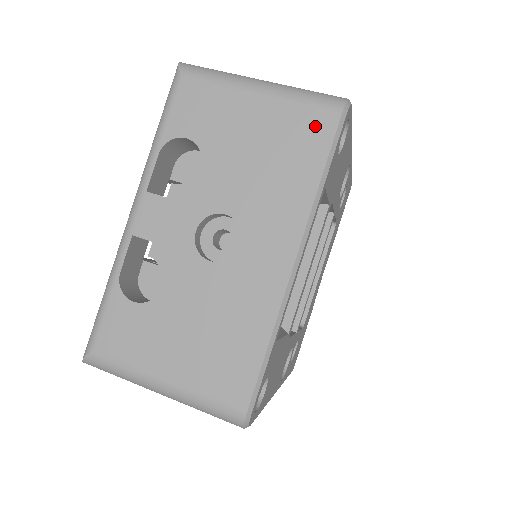
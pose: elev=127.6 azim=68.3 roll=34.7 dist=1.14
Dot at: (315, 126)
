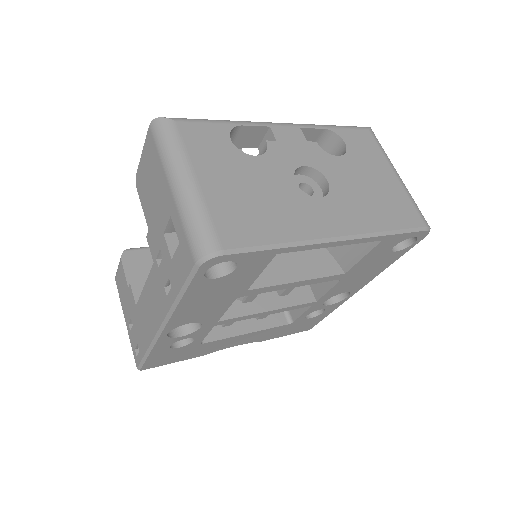
Dot at: (409, 214)
